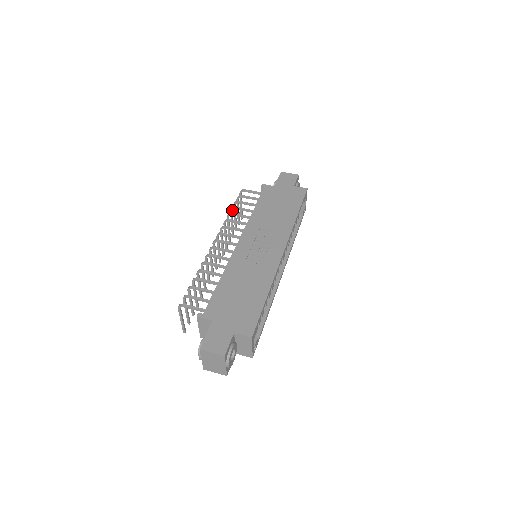
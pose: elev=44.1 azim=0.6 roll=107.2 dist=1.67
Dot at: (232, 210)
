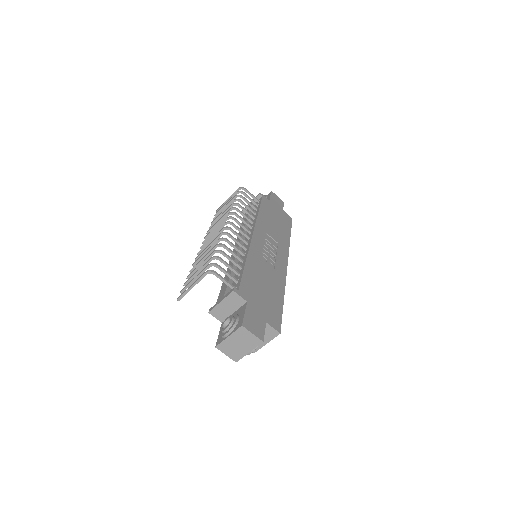
Dot at: (235, 201)
